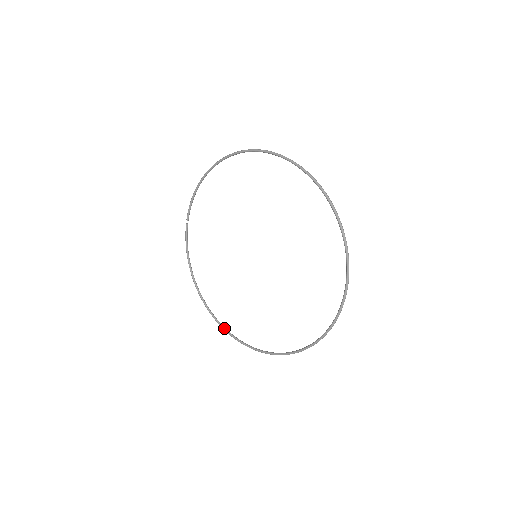
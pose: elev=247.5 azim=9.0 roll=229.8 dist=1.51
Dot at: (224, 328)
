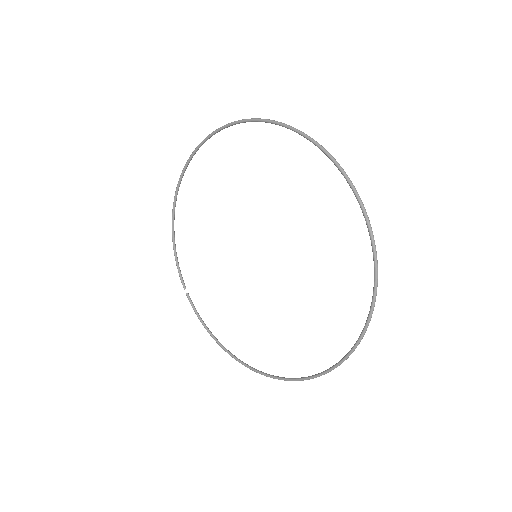
Dot at: (283, 378)
